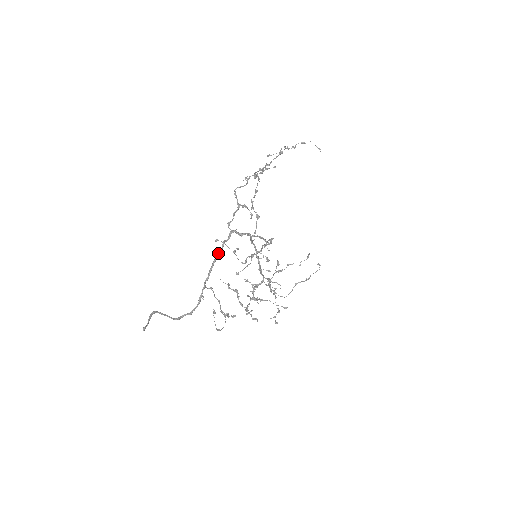
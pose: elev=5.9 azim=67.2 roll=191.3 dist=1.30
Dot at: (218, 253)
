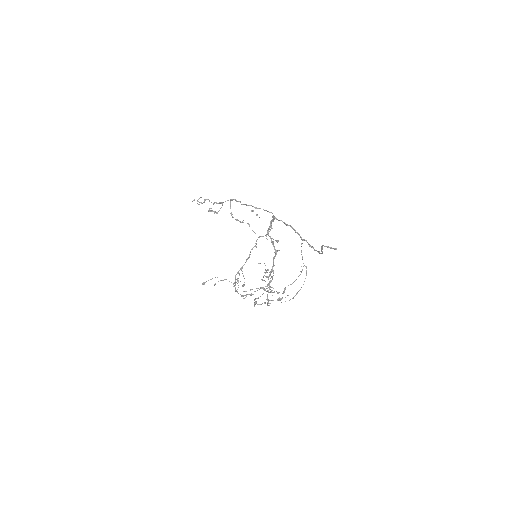
Dot at: (287, 224)
